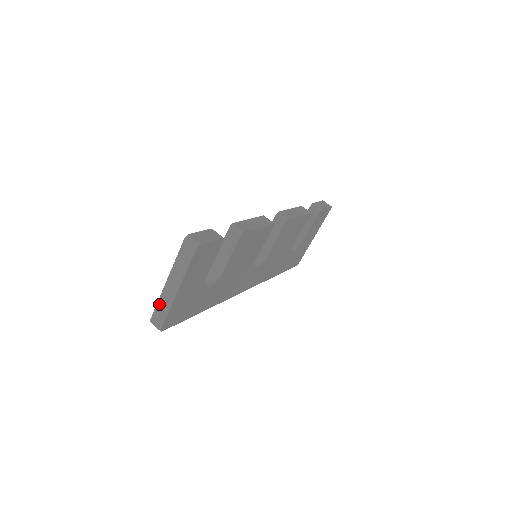
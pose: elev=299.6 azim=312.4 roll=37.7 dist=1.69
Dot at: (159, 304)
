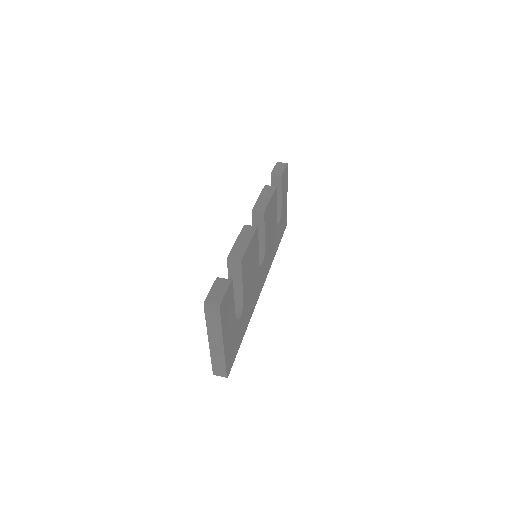
Dot at: (213, 360)
